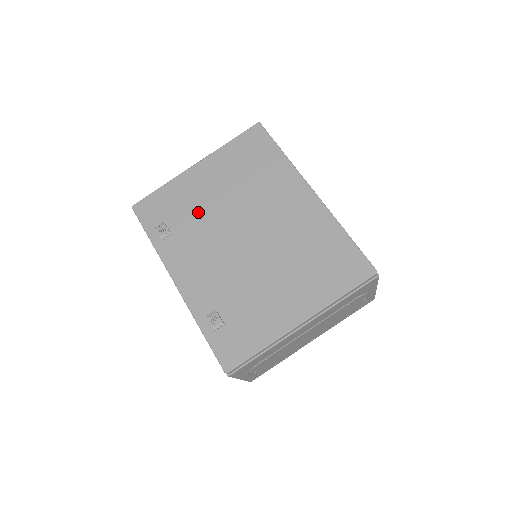
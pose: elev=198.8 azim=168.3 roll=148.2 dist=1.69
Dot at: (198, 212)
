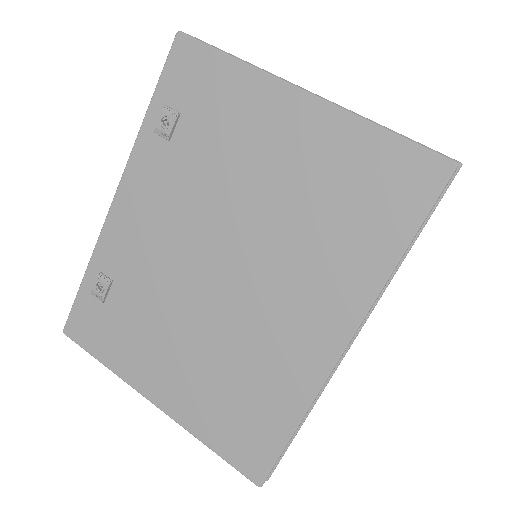
Dot at: (222, 162)
